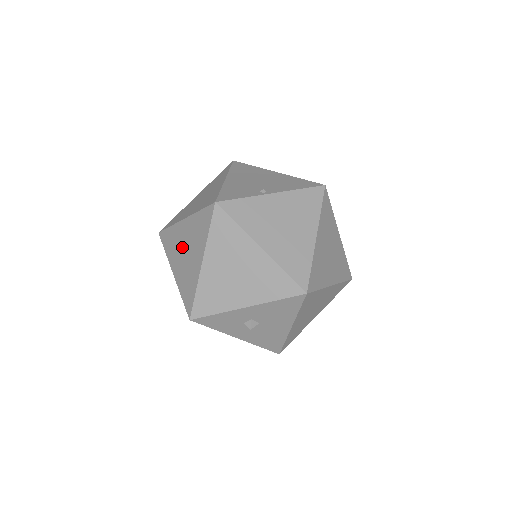
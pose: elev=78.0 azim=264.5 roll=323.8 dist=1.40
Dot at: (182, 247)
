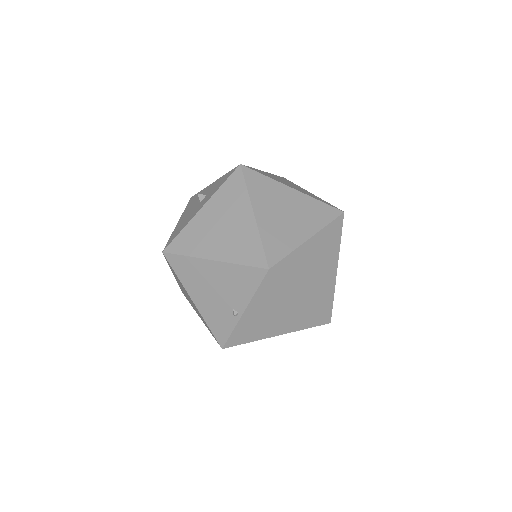
Dot at: occluded
